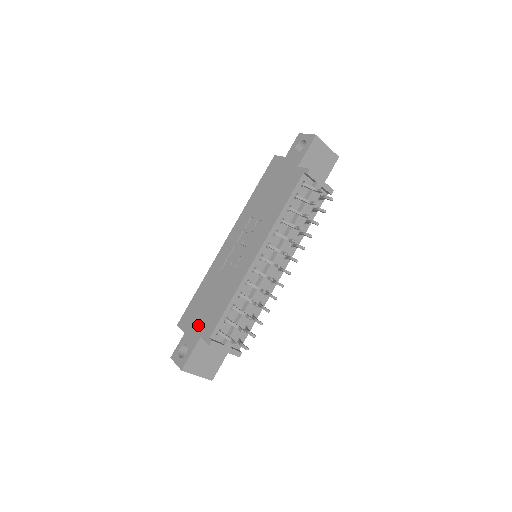
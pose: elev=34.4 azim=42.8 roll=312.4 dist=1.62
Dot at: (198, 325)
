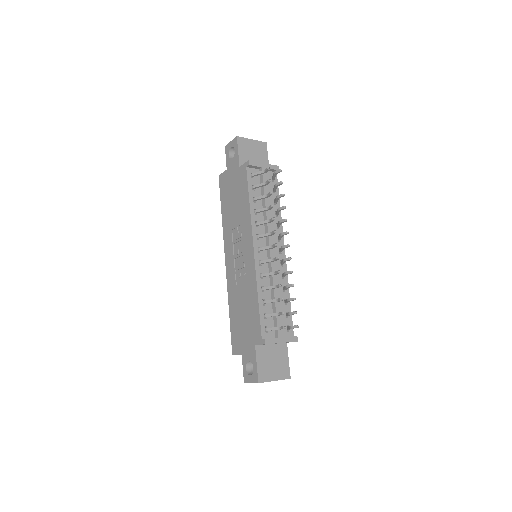
Dot at: (247, 339)
